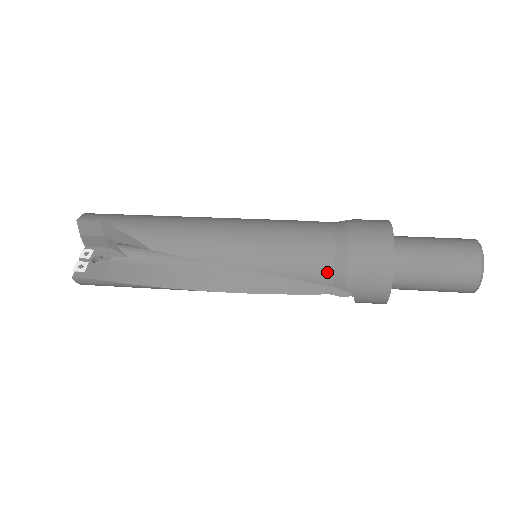
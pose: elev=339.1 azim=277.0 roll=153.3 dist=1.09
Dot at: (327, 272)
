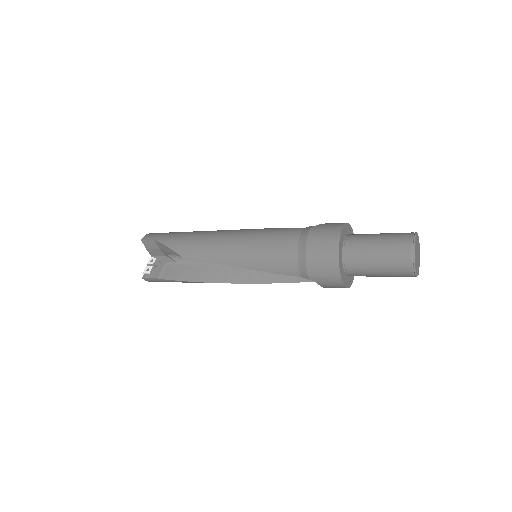
Dot at: (294, 267)
